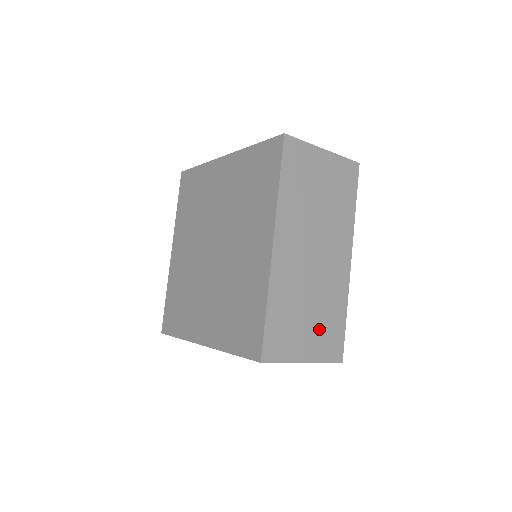
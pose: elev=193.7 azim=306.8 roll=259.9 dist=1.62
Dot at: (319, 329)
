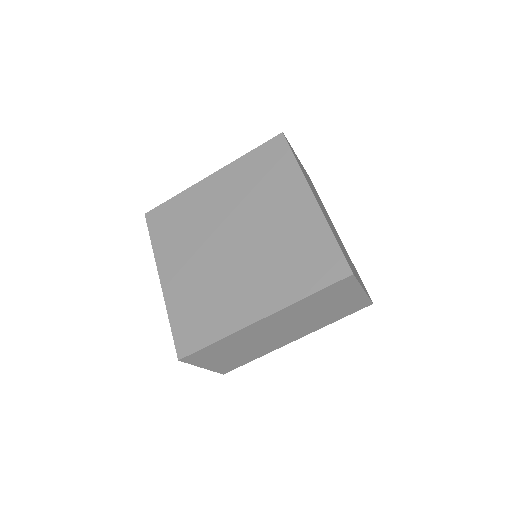
Dot at: occluded
